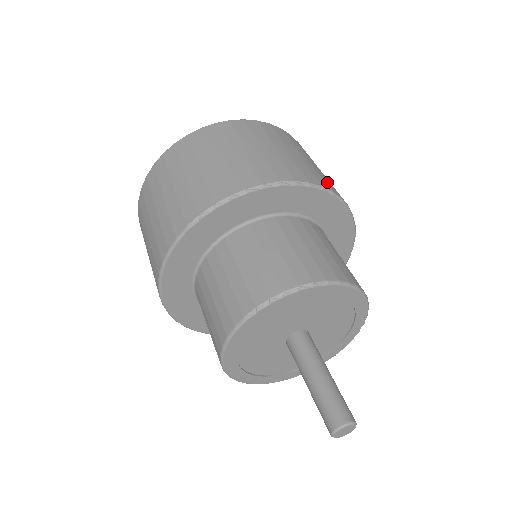
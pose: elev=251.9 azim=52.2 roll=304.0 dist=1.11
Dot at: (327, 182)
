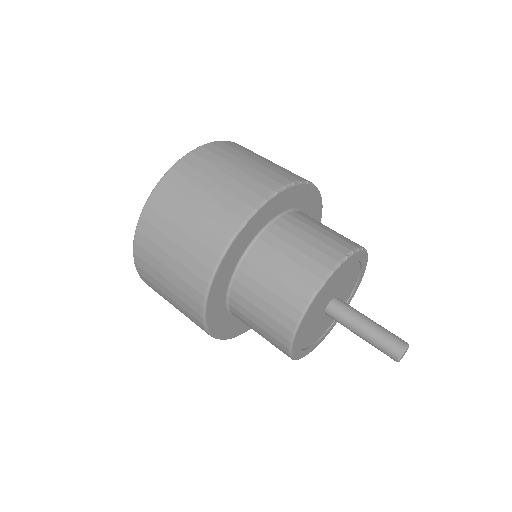
Dot at: occluded
